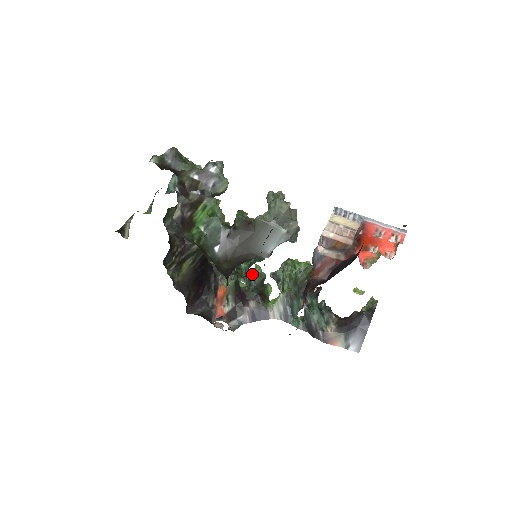
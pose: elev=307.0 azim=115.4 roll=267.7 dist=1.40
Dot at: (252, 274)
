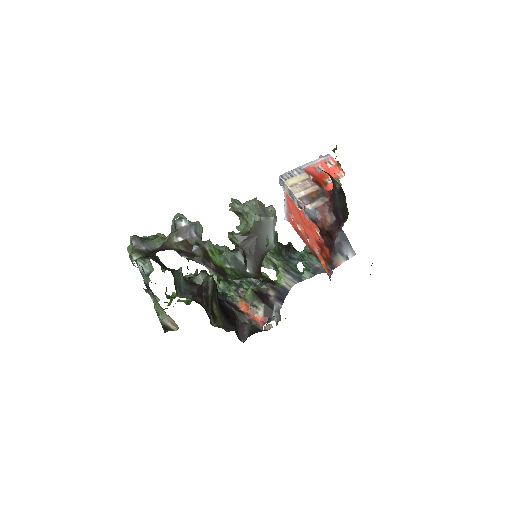
Dot at: occluded
